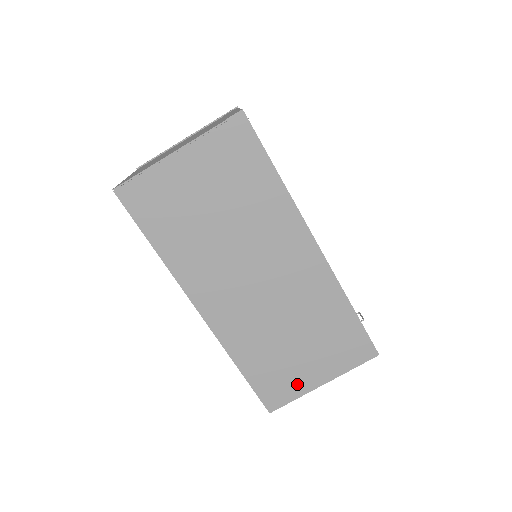
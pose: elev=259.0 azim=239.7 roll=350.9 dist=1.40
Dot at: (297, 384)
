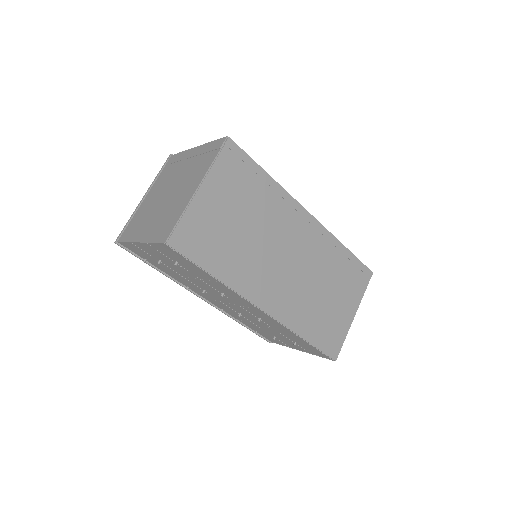
Dot at: (341, 326)
